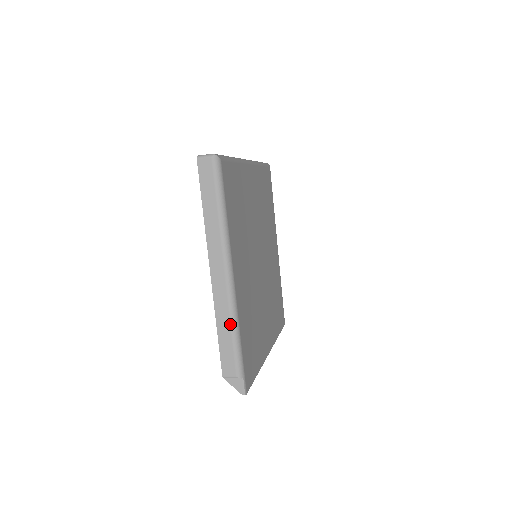
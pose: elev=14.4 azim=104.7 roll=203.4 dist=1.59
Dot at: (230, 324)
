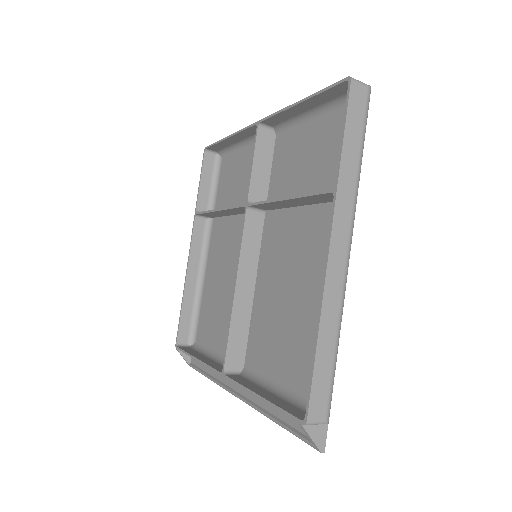
Dot at: (336, 334)
